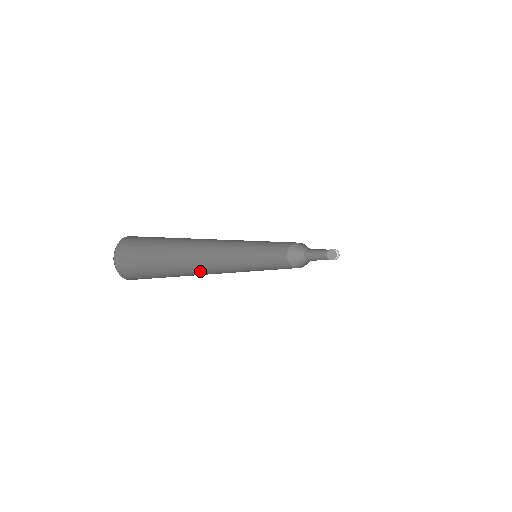
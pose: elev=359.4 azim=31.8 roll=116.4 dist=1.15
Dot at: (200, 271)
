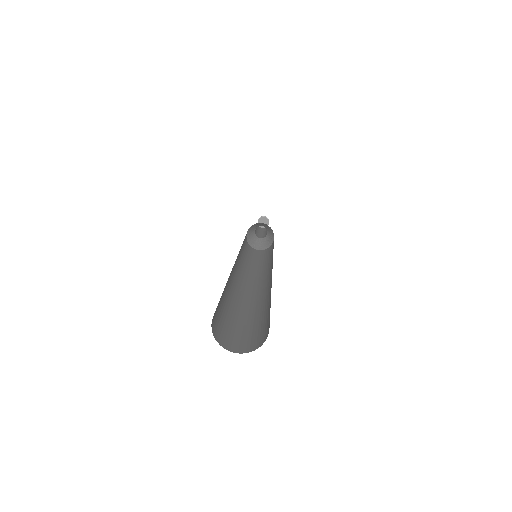
Dot at: (230, 280)
